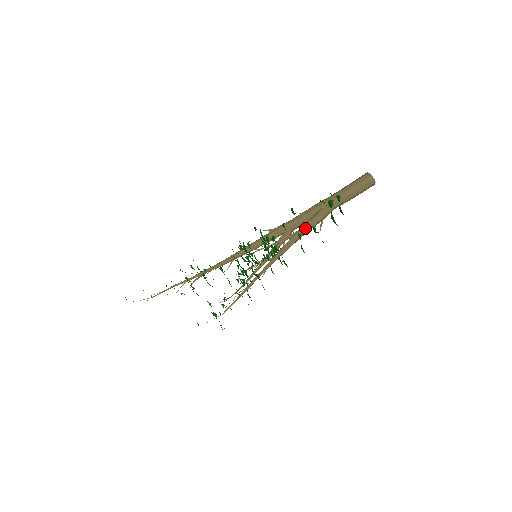
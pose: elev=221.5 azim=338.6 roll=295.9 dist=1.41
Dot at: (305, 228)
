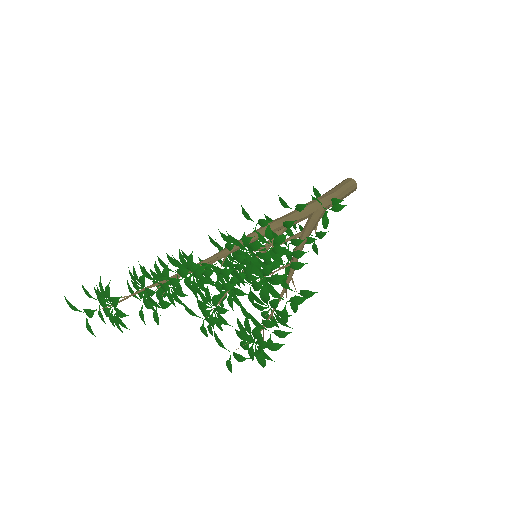
Dot at: (311, 230)
